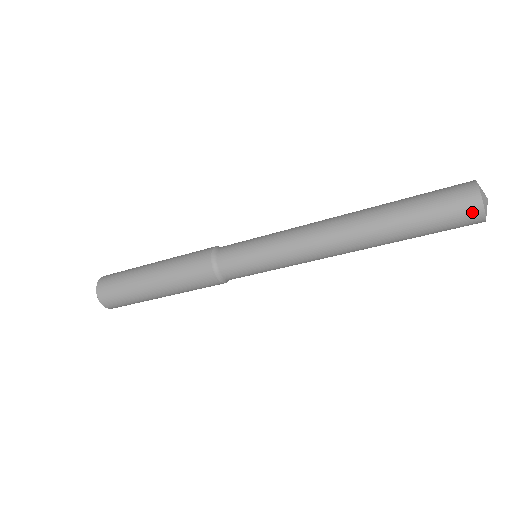
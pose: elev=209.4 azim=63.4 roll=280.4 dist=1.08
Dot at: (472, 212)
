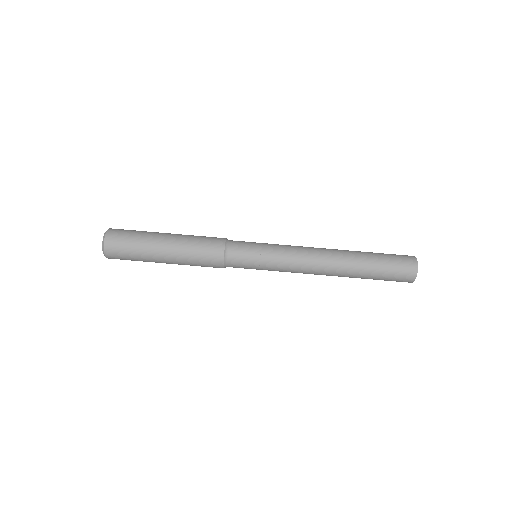
Dot at: (410, 260)
